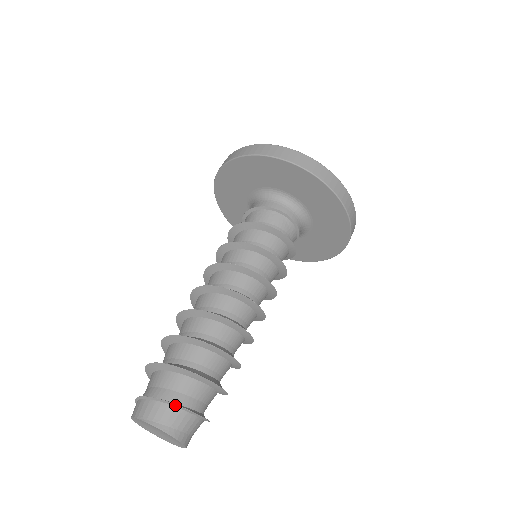
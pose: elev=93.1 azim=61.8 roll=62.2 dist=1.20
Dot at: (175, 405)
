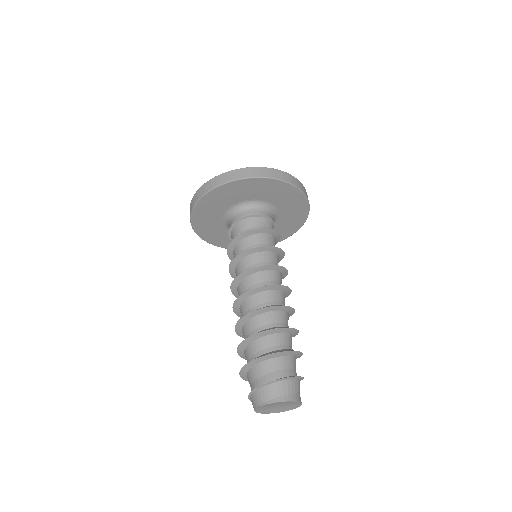
Dot at: (271, 382)
